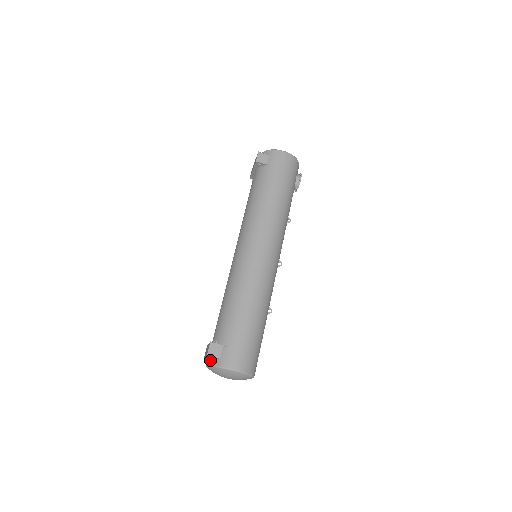
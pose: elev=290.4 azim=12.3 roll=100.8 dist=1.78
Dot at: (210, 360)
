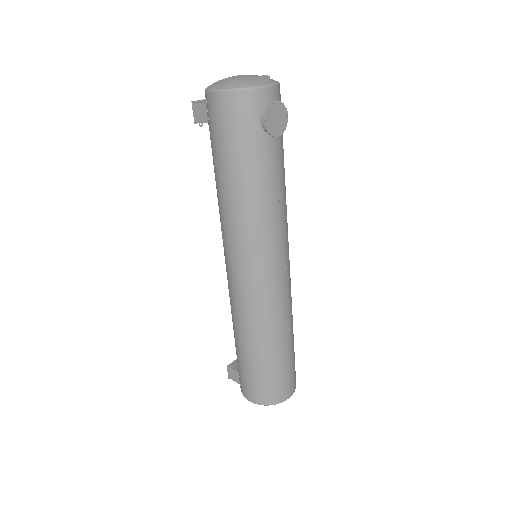
Dot at: occluded
